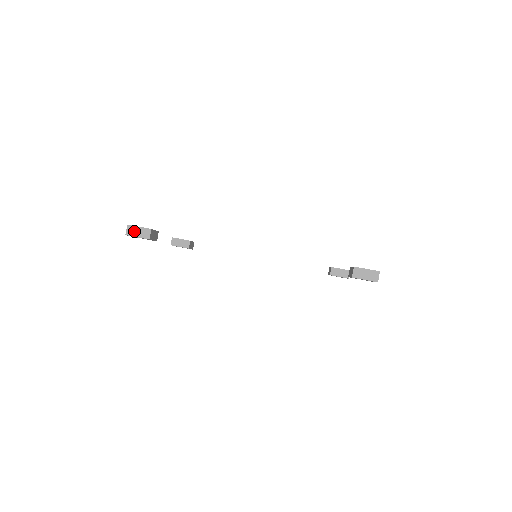
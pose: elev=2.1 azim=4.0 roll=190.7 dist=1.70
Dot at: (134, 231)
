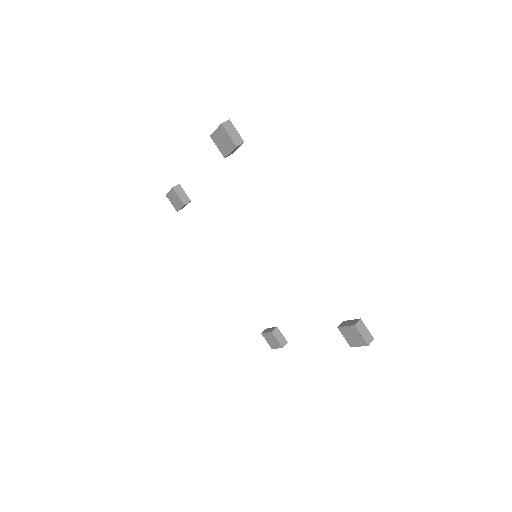
Dot at: (230, 129)
